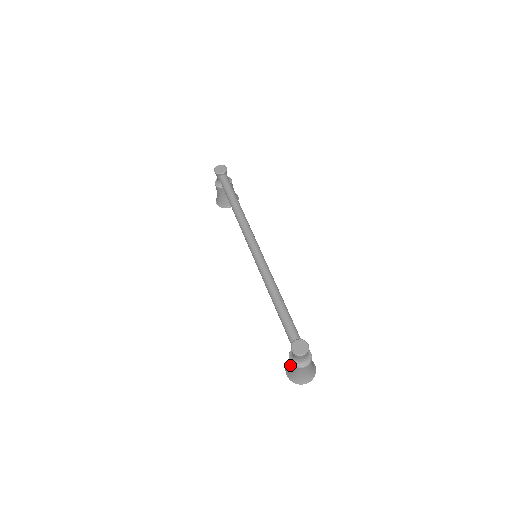
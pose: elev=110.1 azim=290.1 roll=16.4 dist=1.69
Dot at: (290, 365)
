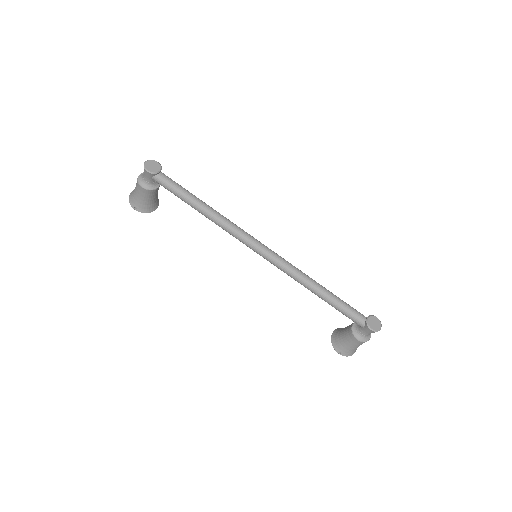
Dot at: (354, 343)
